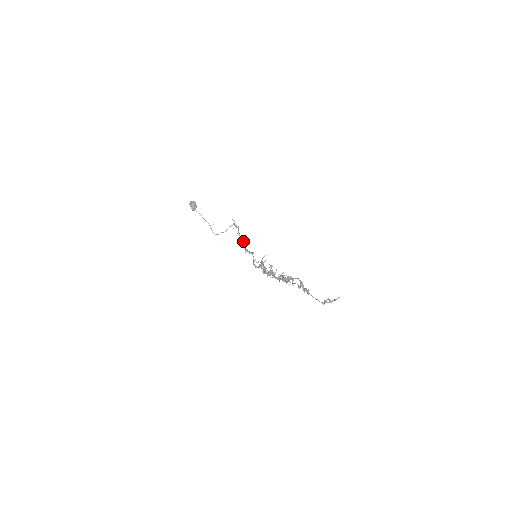
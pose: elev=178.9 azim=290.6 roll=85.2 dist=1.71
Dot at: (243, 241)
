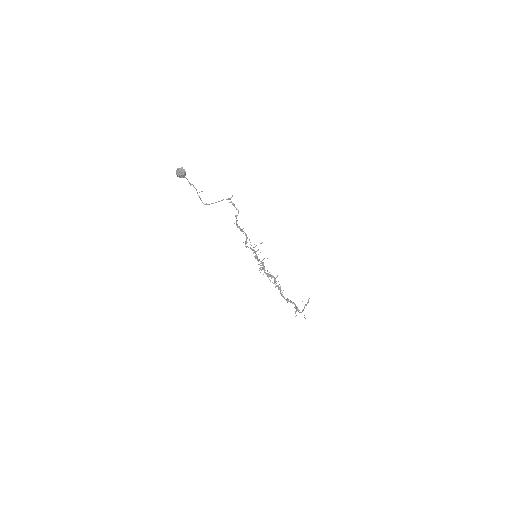
Dot at: occluded
